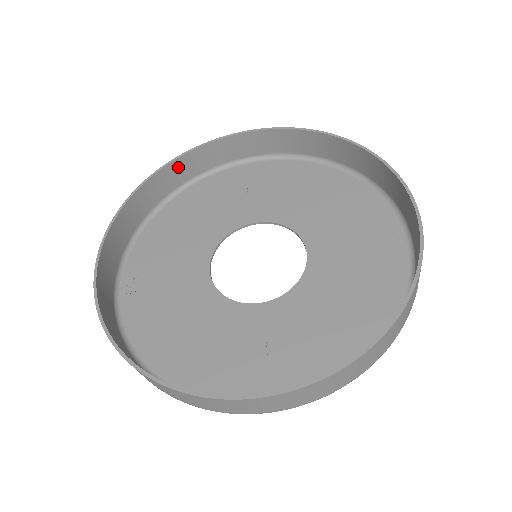
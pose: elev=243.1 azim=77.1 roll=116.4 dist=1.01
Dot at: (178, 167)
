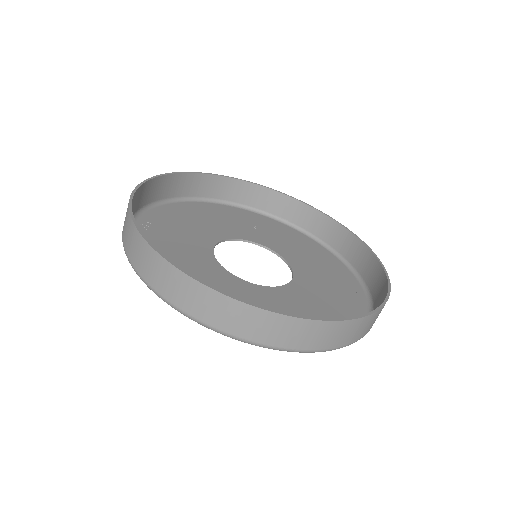
Dot at: (214, 182)
